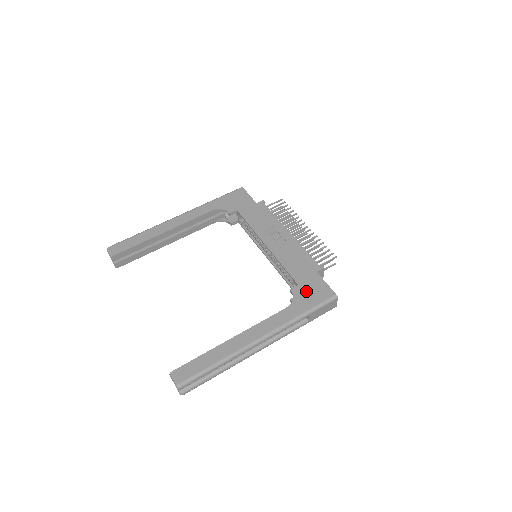
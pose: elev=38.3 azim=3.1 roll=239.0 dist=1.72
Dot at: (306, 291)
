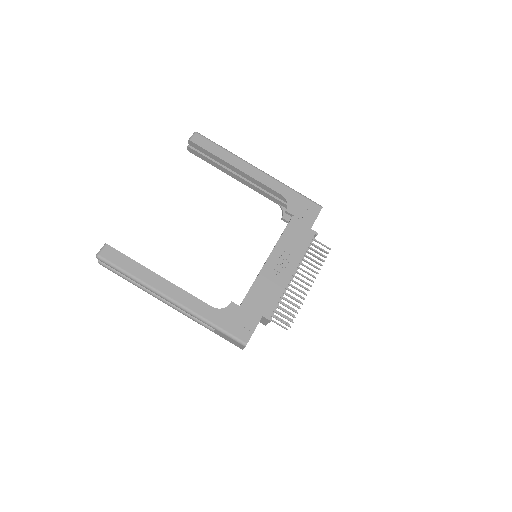
Dot at: (237, 316)
